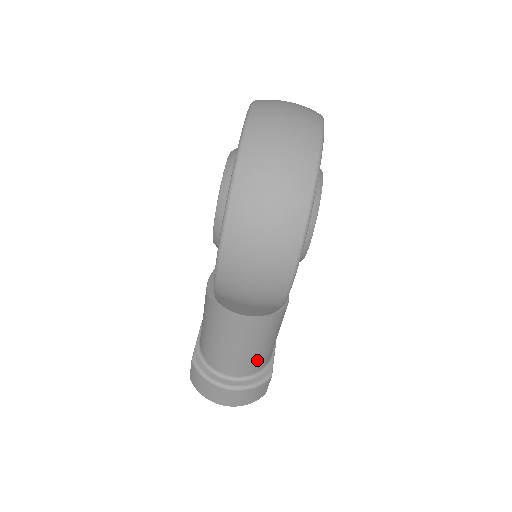
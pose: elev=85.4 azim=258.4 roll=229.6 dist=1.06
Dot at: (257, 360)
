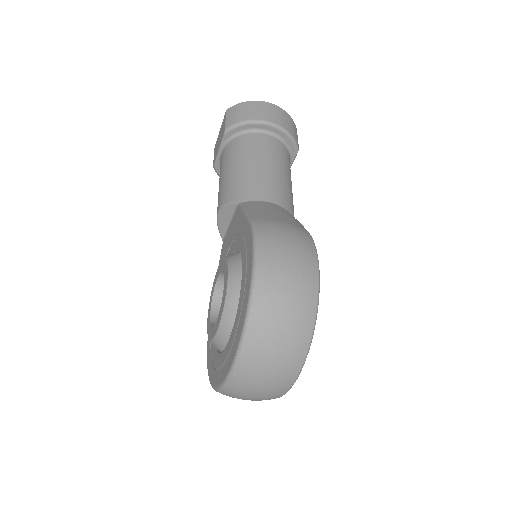
Dot at: occluded
